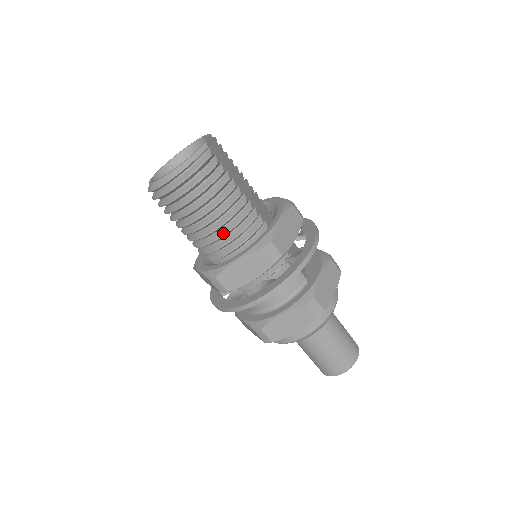
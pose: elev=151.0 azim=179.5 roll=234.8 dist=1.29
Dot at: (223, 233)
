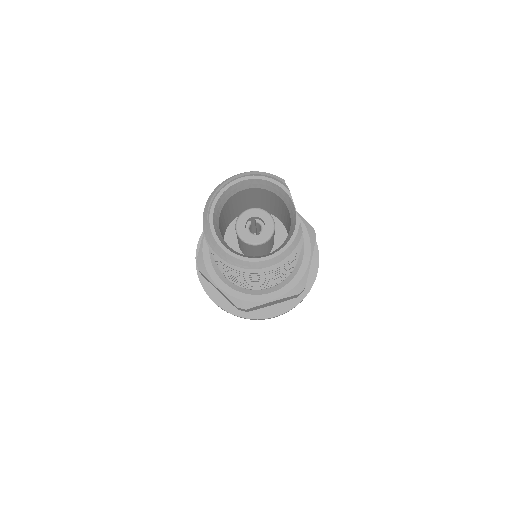
Dot at: (271, 283)
